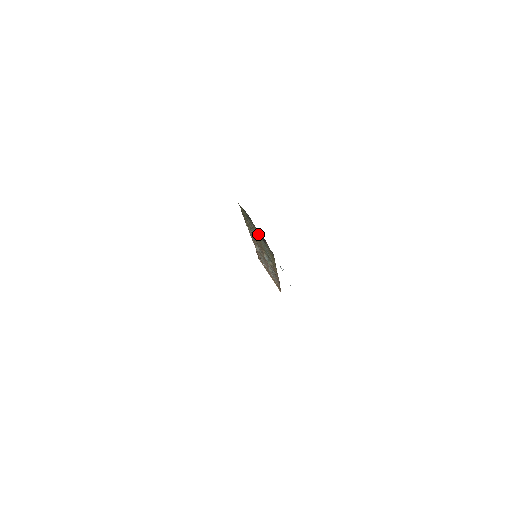
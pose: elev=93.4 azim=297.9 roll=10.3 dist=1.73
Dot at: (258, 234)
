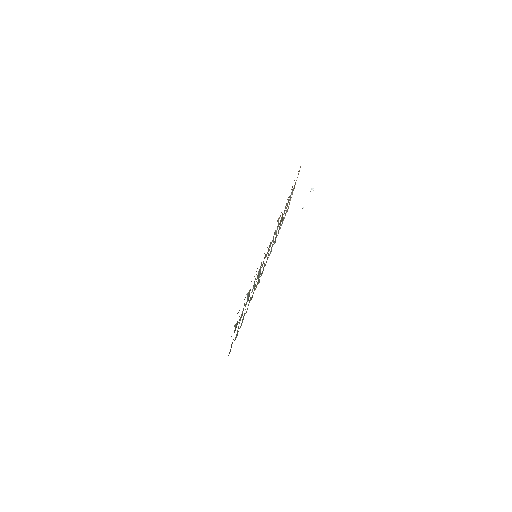
Dot at: occluded
